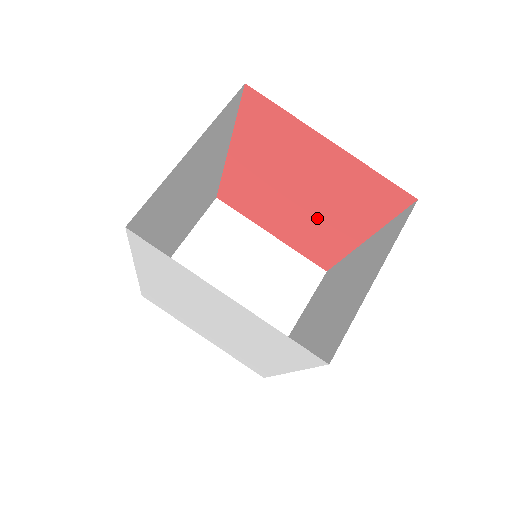
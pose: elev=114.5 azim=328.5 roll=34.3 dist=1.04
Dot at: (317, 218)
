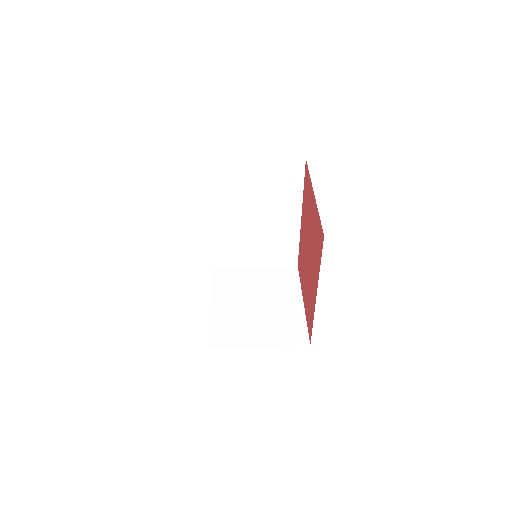
Dot at: occluded
